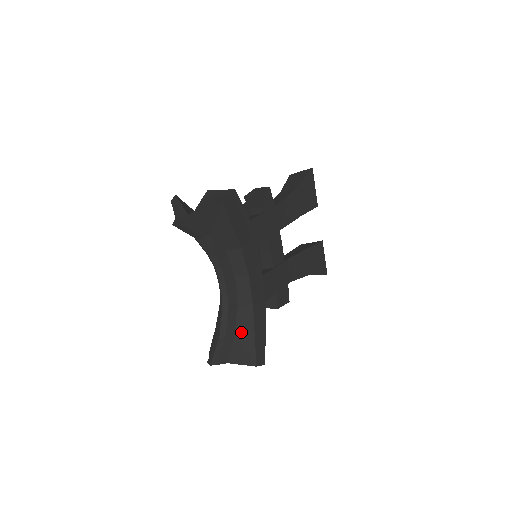
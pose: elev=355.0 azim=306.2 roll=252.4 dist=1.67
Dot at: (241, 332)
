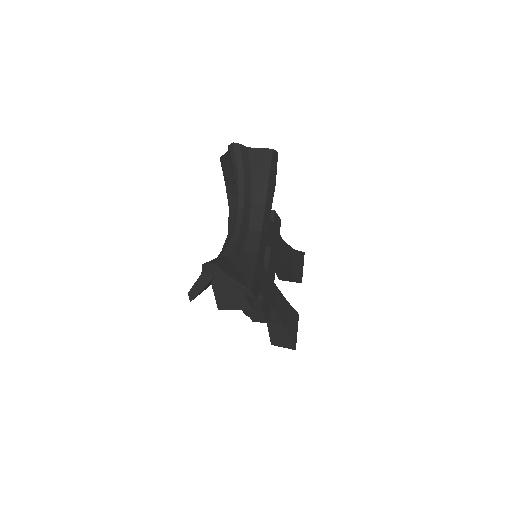
Dot at: (242, 265)
